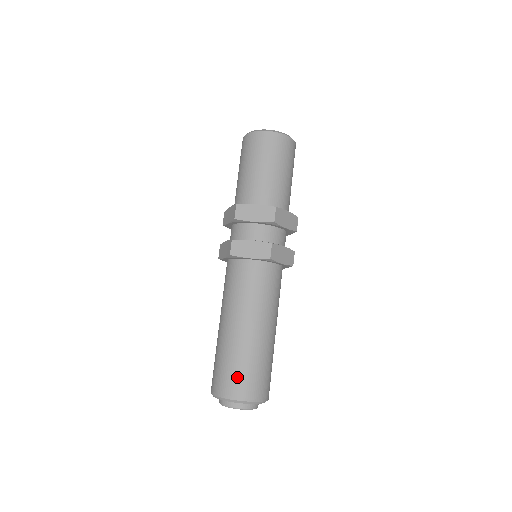
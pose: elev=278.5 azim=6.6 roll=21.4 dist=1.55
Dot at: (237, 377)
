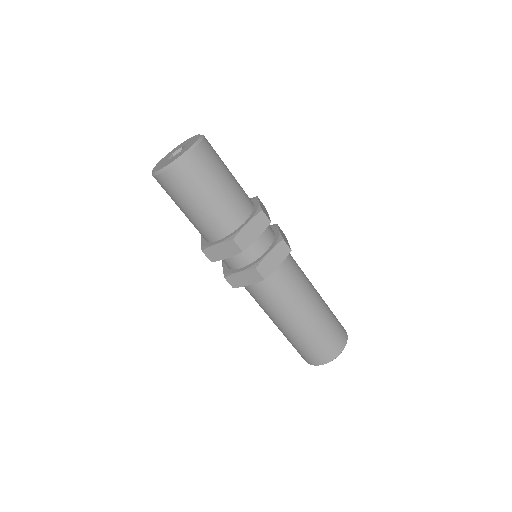
Dot at: (333, 340)
